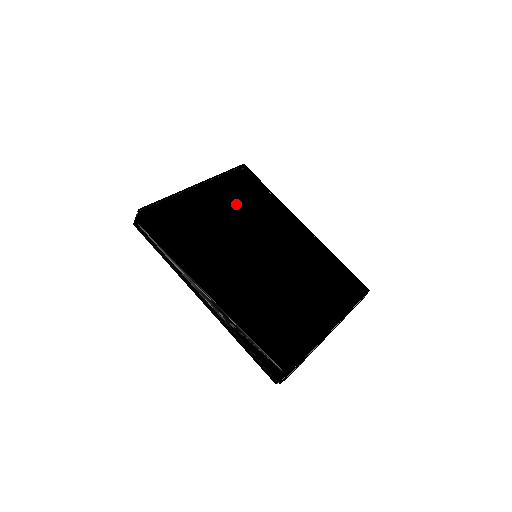
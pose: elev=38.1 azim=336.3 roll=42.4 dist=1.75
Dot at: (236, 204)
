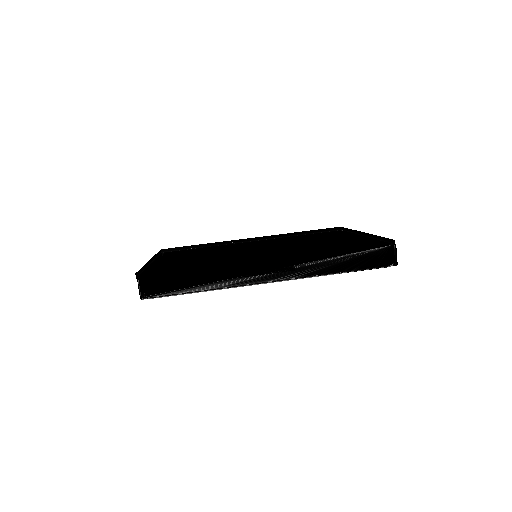
Dot at: (194, 254)
